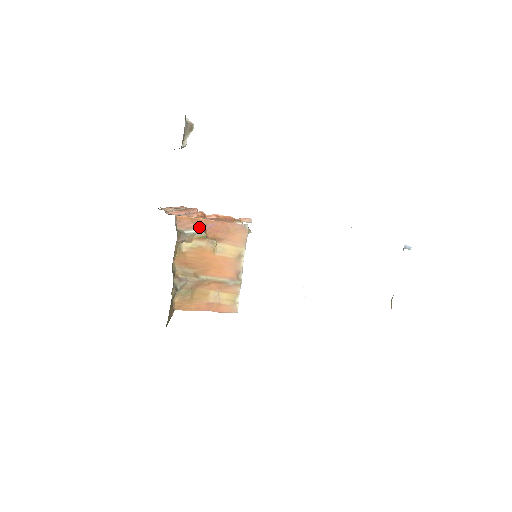
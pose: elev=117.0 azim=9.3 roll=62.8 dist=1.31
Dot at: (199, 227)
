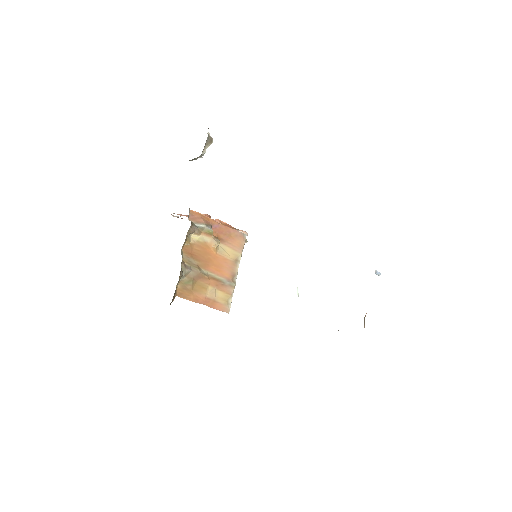
Dot at: (207, 224)
